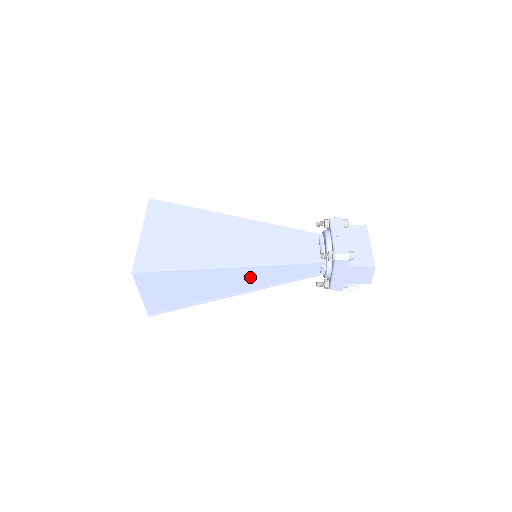
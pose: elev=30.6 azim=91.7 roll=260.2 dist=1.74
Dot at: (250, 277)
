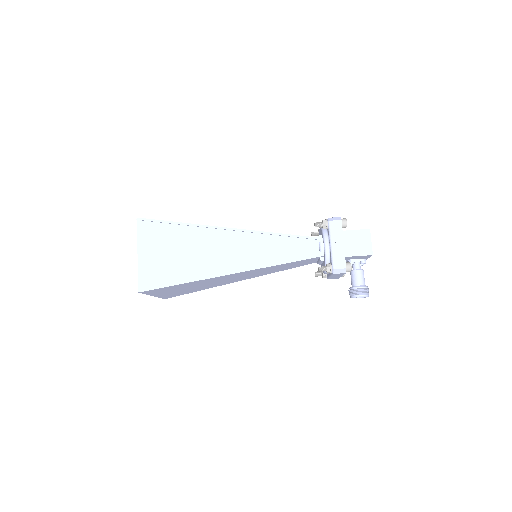
Dot at: (249, 248)
